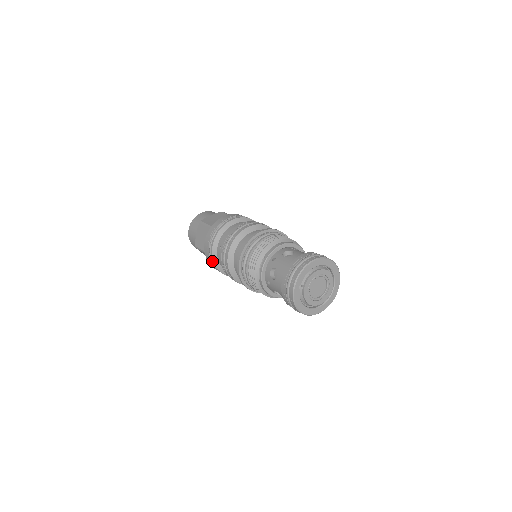
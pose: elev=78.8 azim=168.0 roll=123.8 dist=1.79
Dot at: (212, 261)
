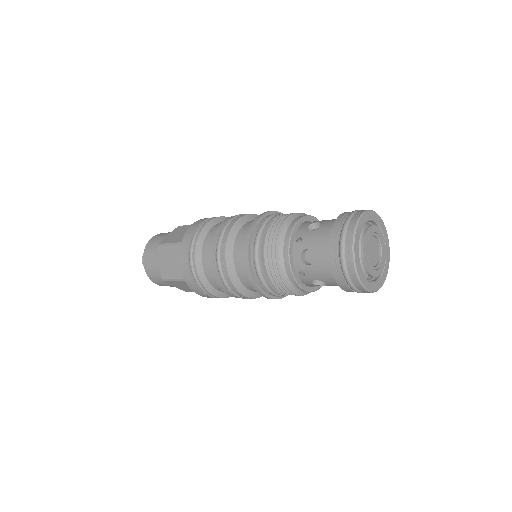
Dot at: occluded
